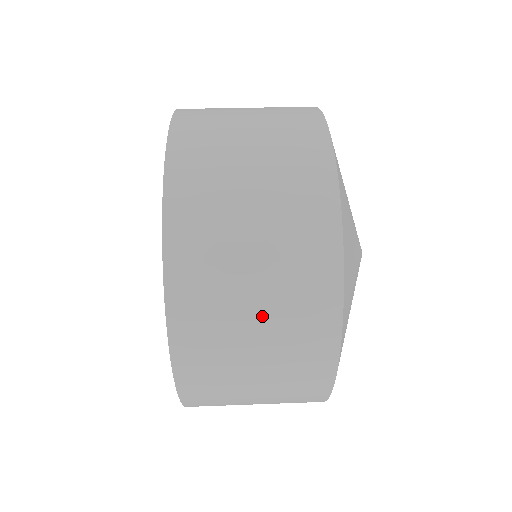
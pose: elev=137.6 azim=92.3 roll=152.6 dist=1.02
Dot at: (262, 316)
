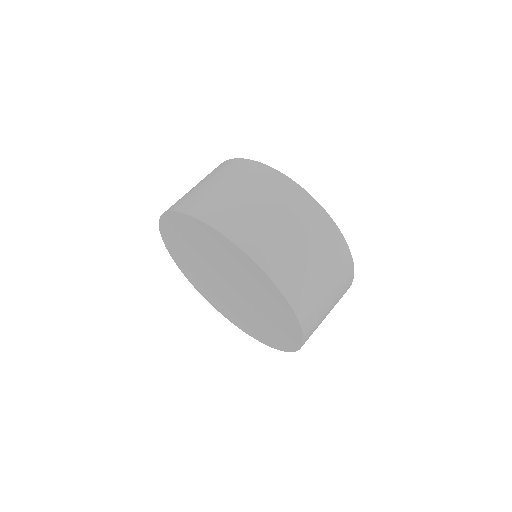
Dot at: (316, 260)
